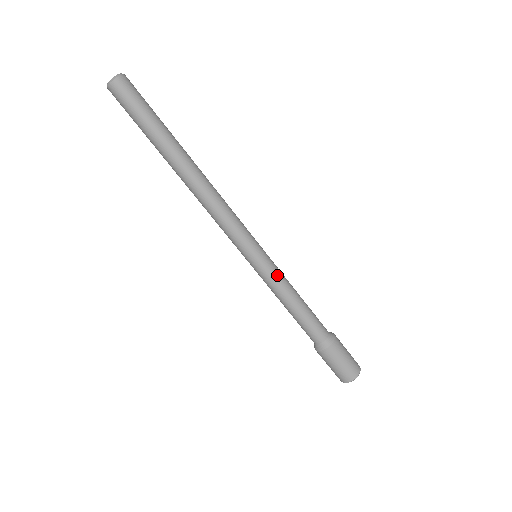
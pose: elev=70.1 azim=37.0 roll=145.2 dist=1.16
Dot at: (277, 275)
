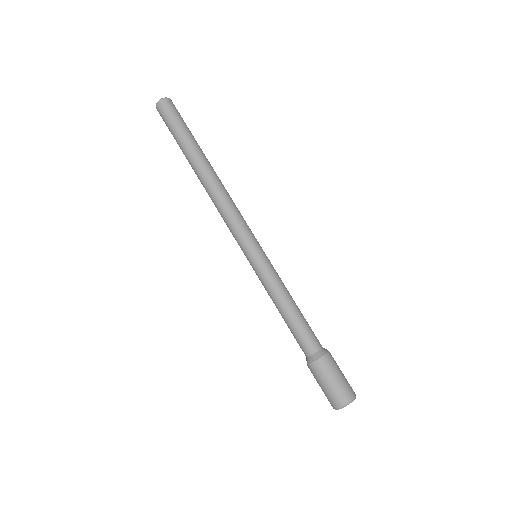
Dot at: (269, 276)
